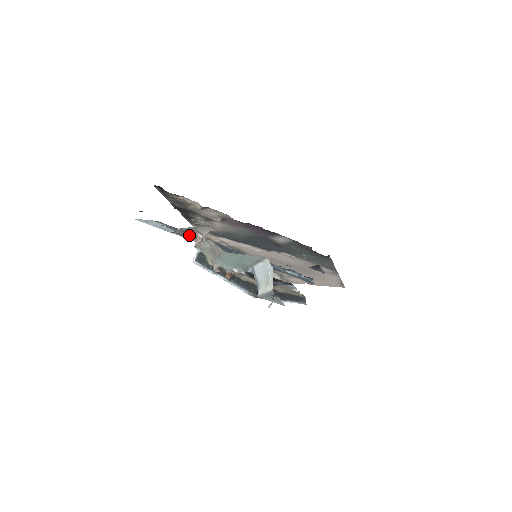
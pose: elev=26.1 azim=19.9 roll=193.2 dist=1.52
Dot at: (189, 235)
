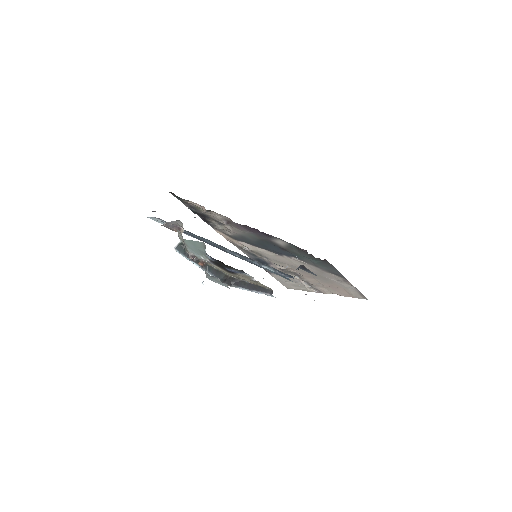
Dot at: (174, 228)
